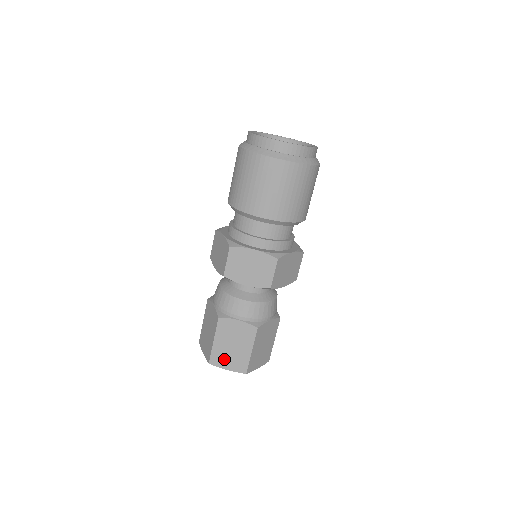
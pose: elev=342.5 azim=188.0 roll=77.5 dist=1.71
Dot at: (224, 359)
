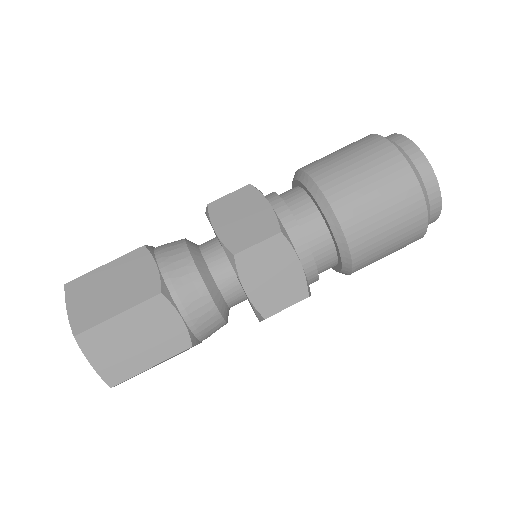
Dot at: (83, 294)
